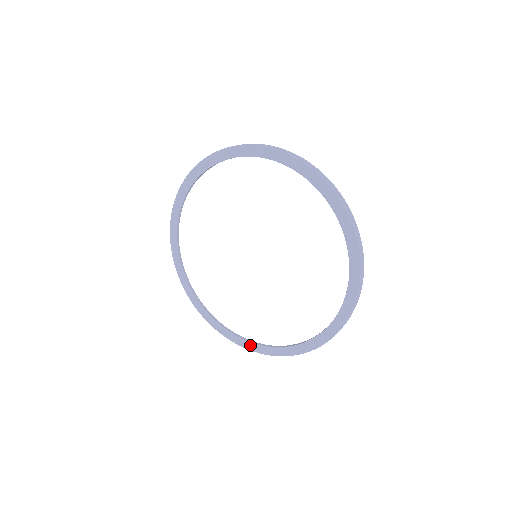
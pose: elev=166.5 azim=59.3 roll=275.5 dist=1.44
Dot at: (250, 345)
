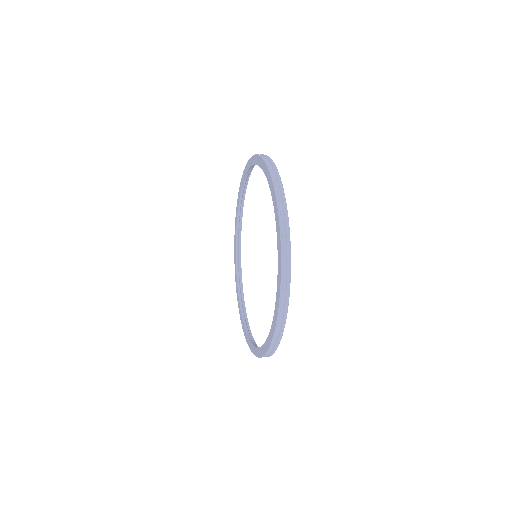
Dot at: (255, 350)
